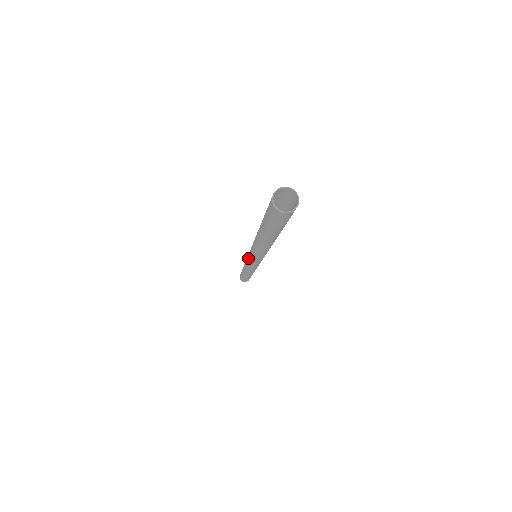
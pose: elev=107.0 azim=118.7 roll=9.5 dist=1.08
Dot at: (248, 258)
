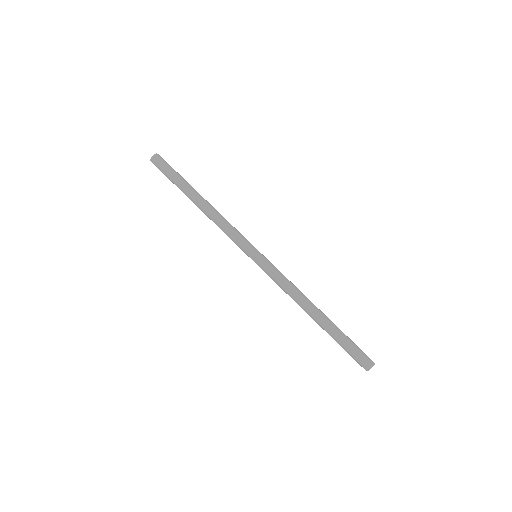
Dot at: occluded
